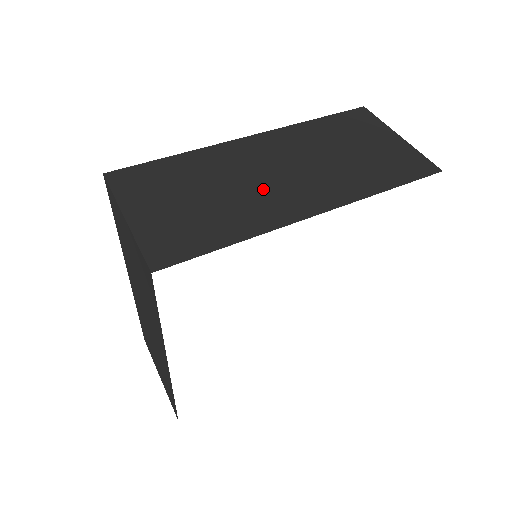
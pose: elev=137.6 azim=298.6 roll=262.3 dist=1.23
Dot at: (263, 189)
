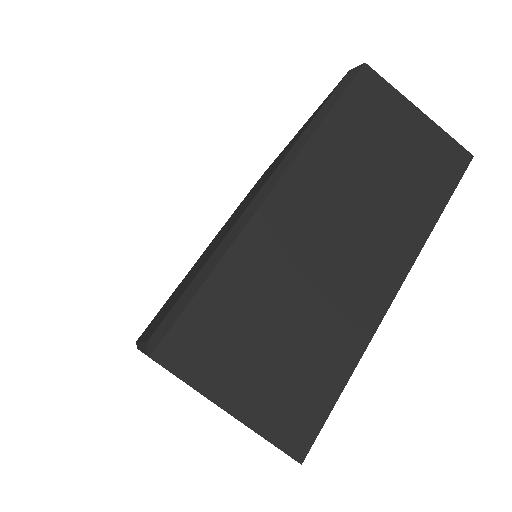
Dot at: (335, 280)
